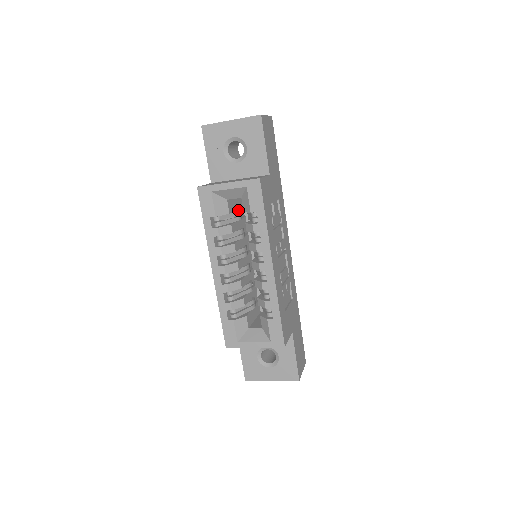
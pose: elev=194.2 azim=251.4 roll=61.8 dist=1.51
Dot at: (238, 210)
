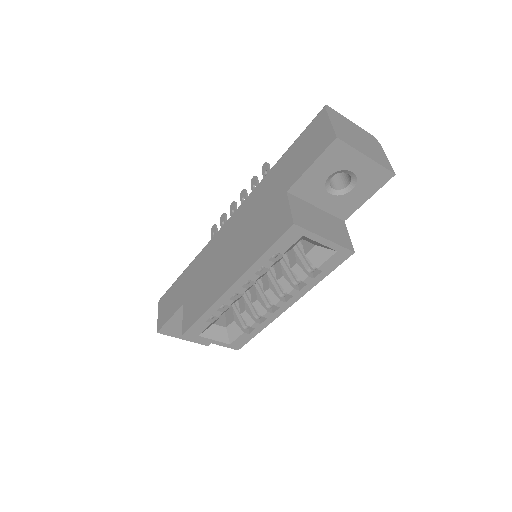
Dot at: occluded
